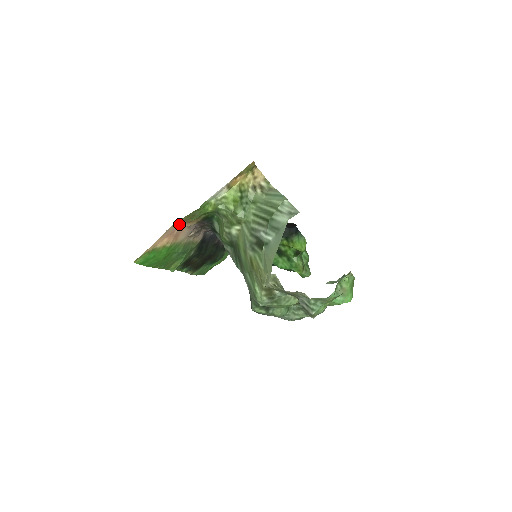
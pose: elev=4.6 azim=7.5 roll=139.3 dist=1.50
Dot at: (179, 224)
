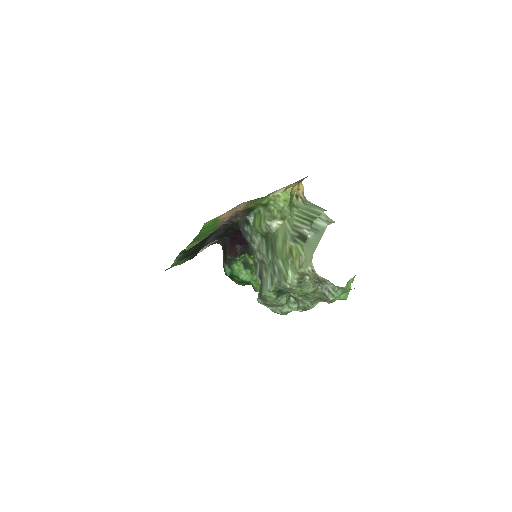
Dot at: (242, 205)
